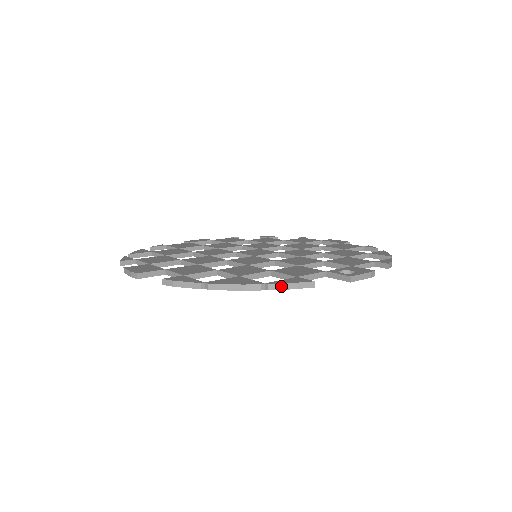
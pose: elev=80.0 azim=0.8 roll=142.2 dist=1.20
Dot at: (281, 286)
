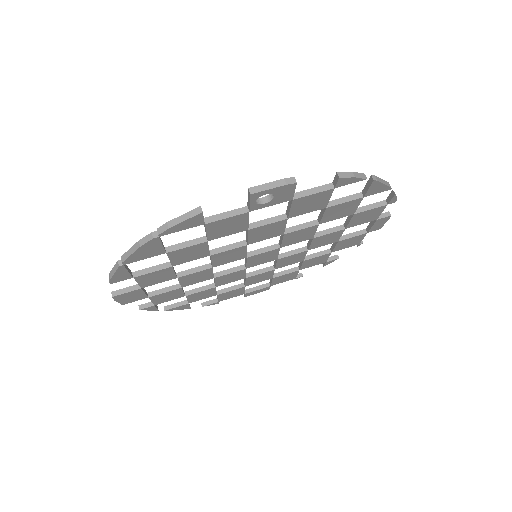
Dot at: (168, 225)
